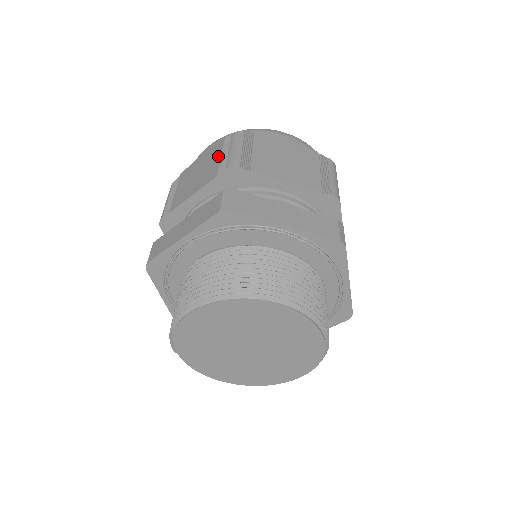
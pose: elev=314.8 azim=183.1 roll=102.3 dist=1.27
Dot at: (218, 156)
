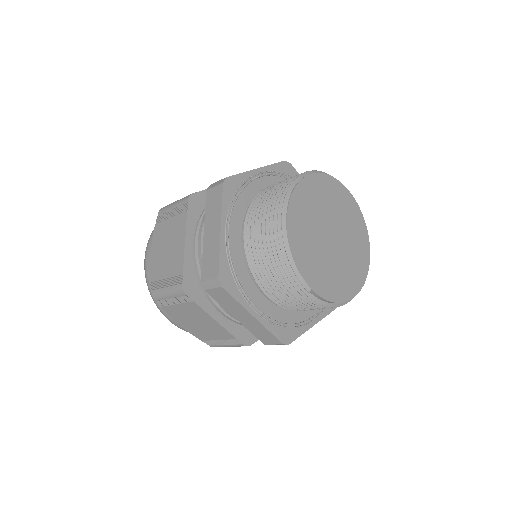
Dot at: (168, 222)
